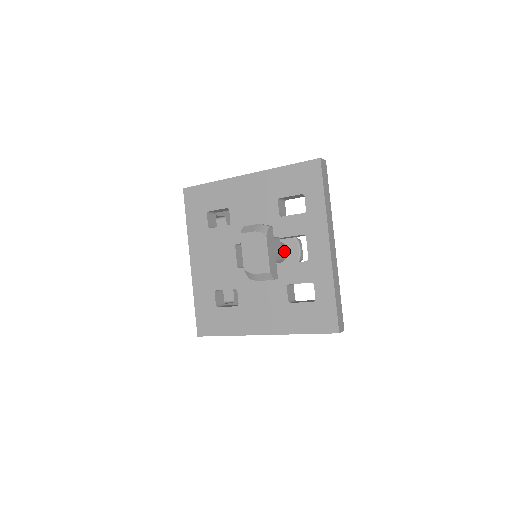
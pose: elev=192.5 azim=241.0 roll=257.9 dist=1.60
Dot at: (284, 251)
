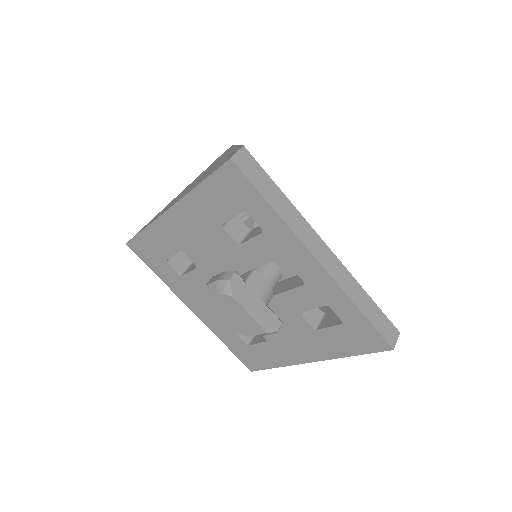
Dot at: (273, 273)
